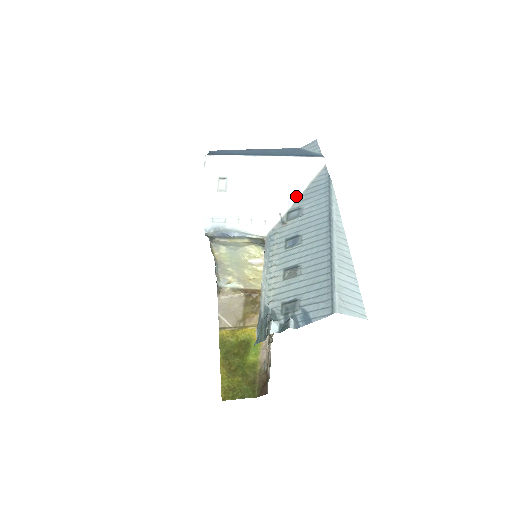
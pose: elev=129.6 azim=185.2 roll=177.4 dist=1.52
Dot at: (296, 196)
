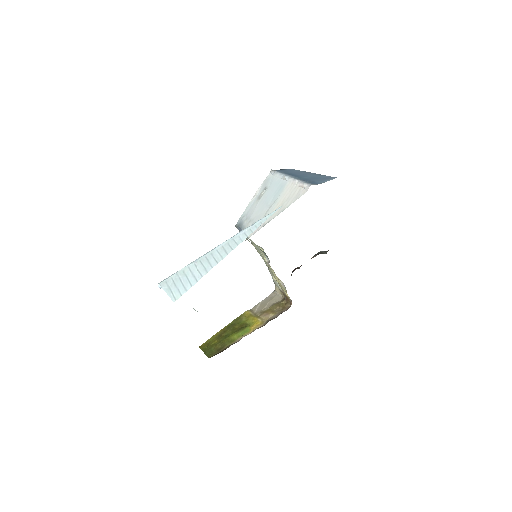
Dot at: (278, 213)
